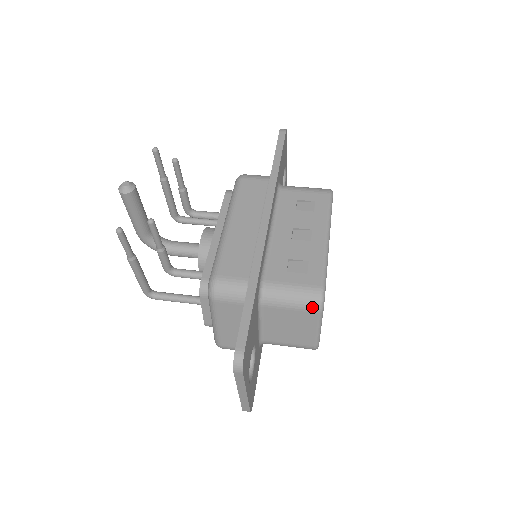
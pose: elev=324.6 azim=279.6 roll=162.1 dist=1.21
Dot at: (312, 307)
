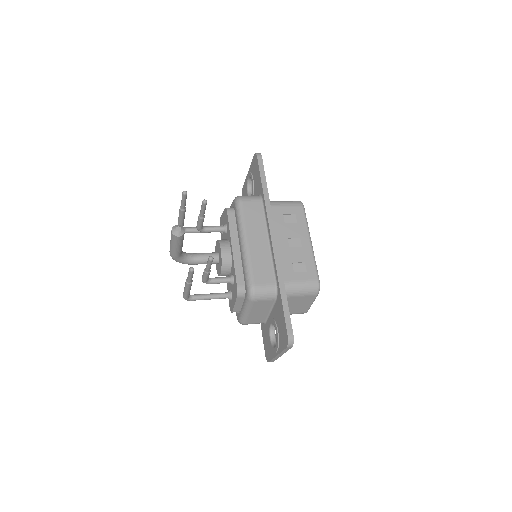
Dot at: (313, 293)
